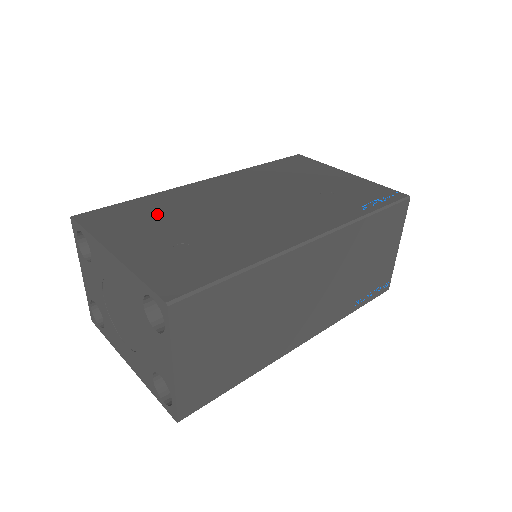
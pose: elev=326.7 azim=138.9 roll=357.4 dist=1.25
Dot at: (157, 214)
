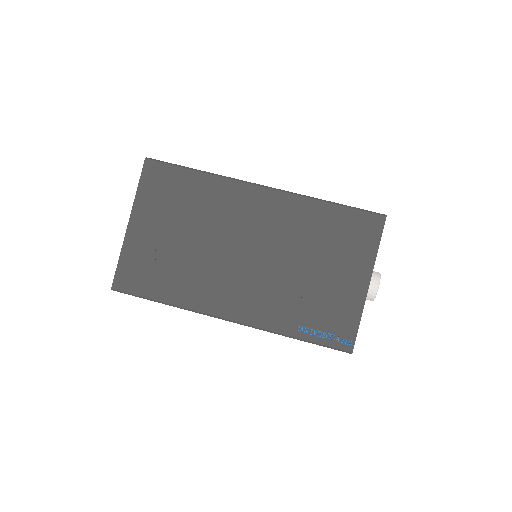
Dot at: (186, 205)
